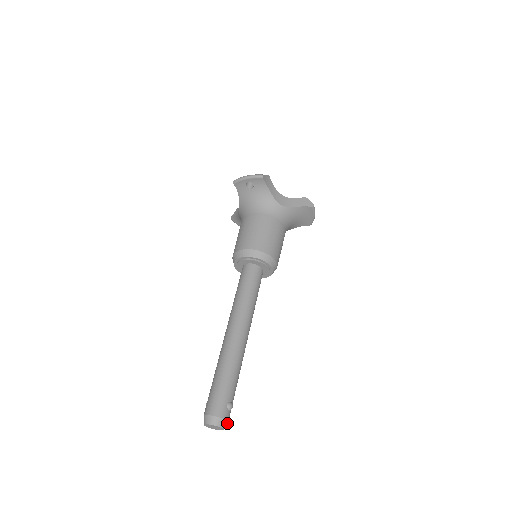
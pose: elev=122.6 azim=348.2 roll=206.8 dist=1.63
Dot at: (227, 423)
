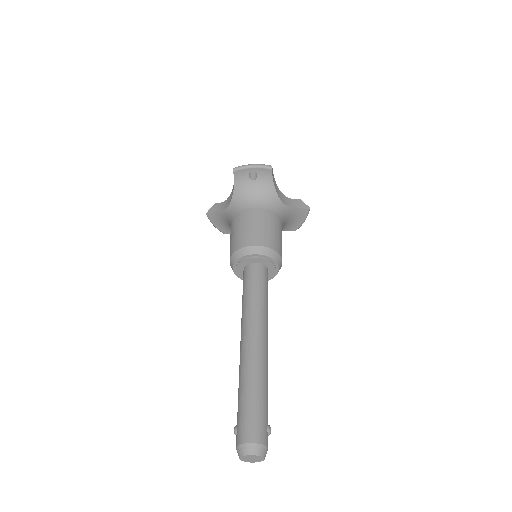
Dot at: occluded
